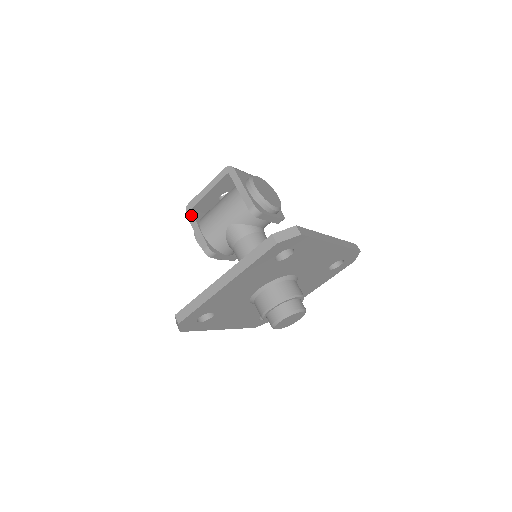
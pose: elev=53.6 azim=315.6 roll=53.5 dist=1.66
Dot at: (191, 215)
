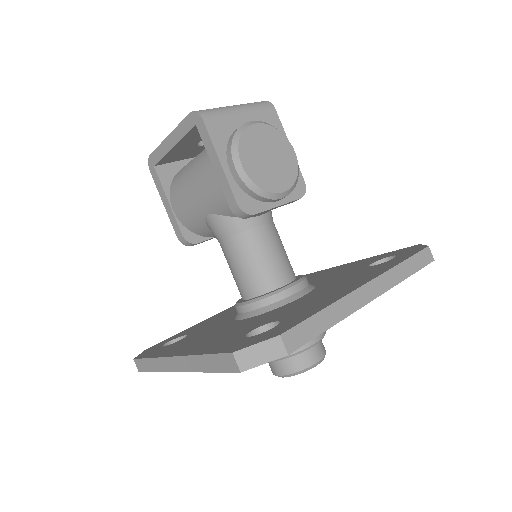
Dot at: (156, 176)
